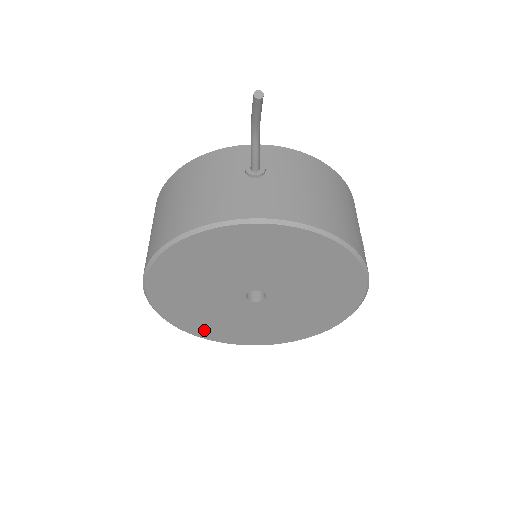
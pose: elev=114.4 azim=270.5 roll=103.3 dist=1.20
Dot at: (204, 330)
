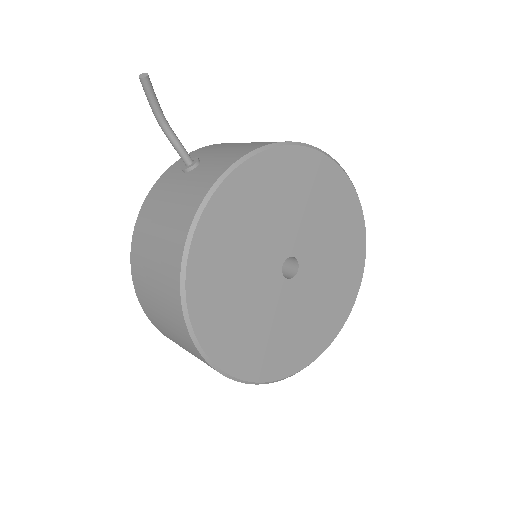
Dot at: (283, 362)
